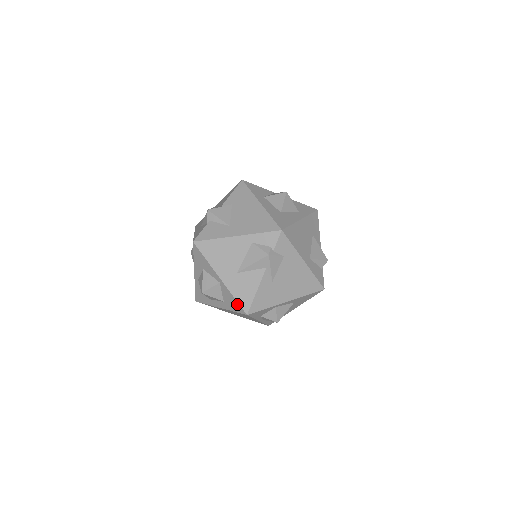
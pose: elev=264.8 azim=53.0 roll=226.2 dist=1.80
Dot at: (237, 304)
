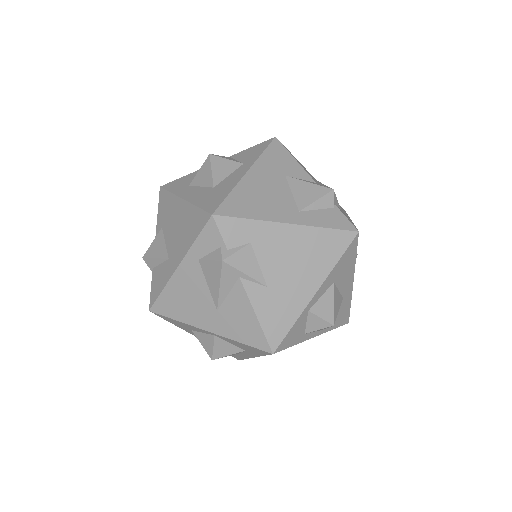
Dot at: (252, 348)
